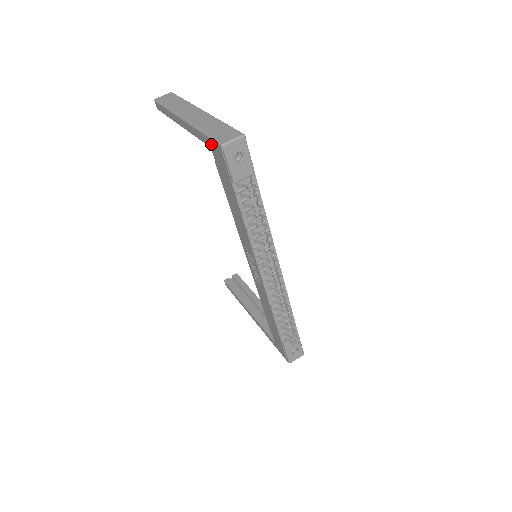
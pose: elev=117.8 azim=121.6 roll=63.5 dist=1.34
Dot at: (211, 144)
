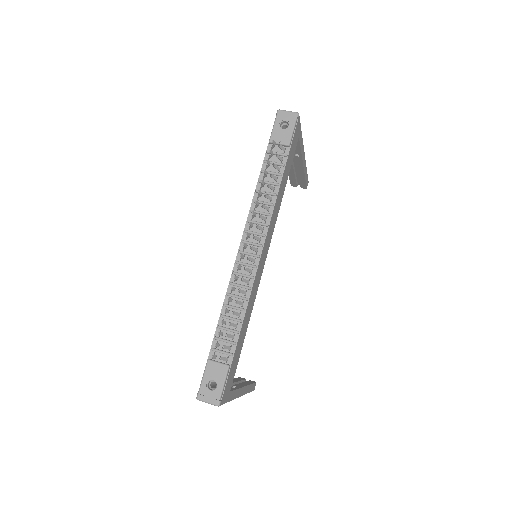
Dot at: occluded
